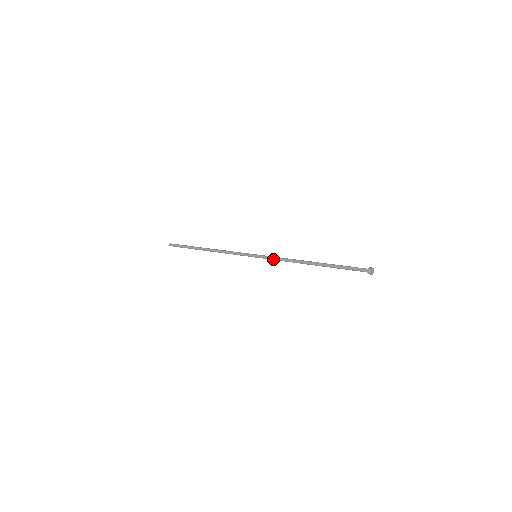
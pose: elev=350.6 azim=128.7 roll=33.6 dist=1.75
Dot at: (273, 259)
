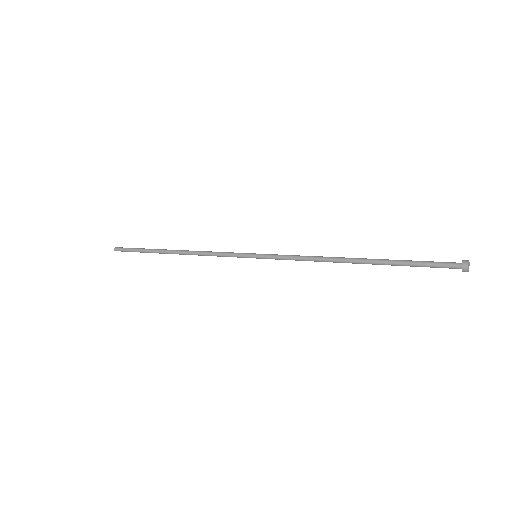
Dot at: (286, 256)
